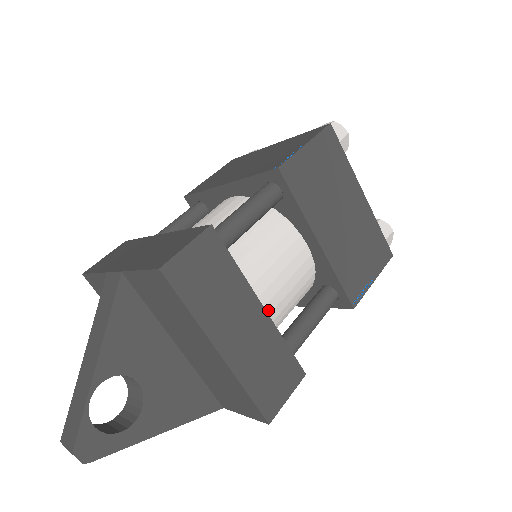
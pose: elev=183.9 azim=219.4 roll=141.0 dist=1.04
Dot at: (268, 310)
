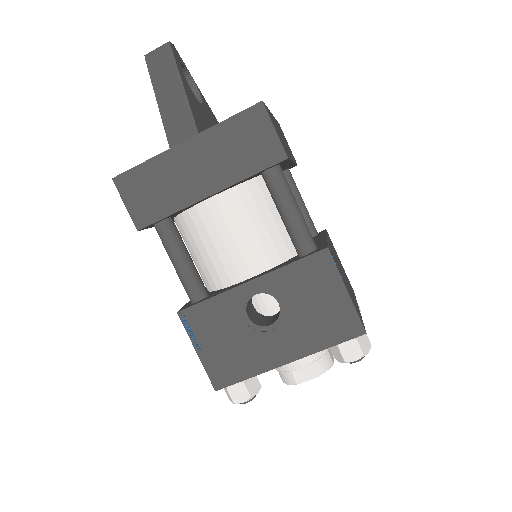
Dot at: occluded
